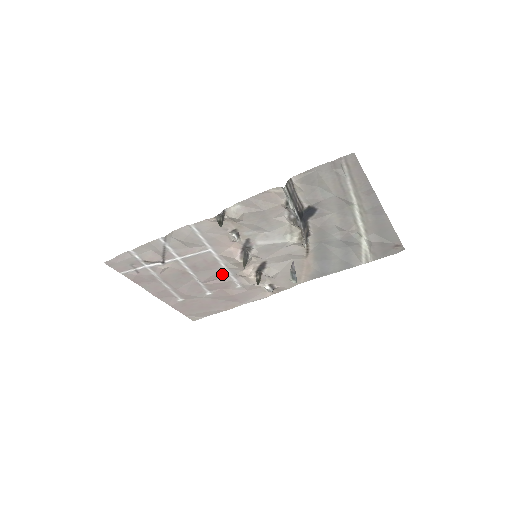
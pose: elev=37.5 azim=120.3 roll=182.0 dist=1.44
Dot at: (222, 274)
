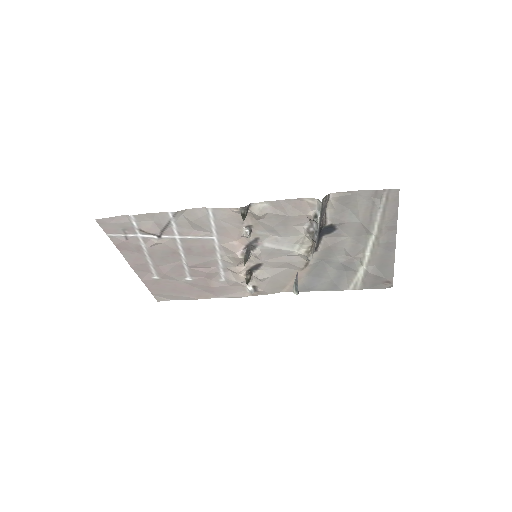
Dot at: (212, 264)
